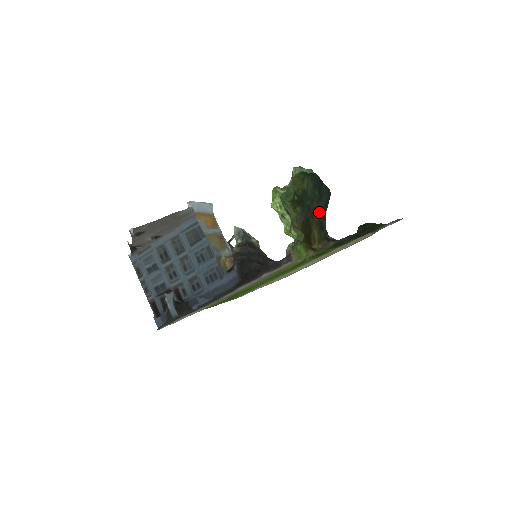
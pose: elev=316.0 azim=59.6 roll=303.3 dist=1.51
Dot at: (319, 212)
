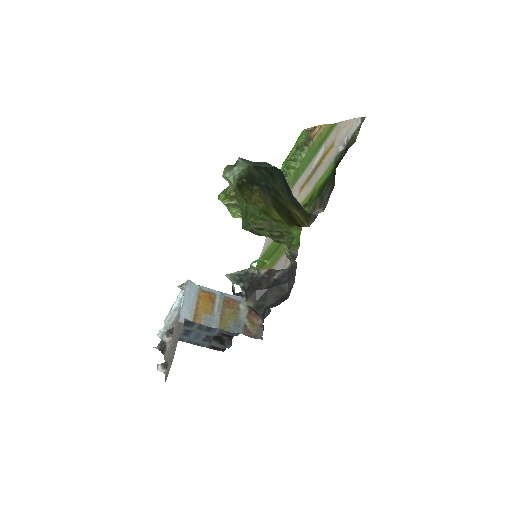
Dot at: (284, 193)
